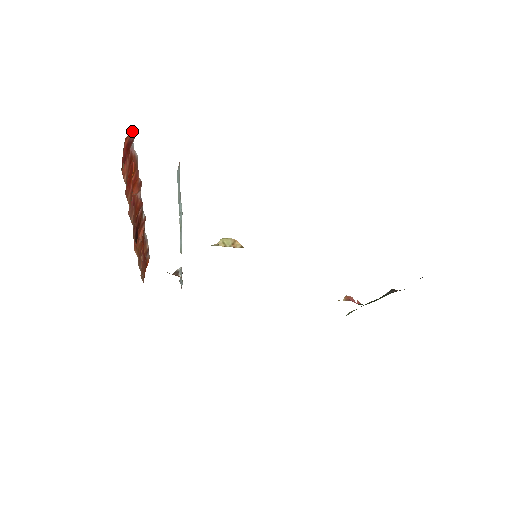
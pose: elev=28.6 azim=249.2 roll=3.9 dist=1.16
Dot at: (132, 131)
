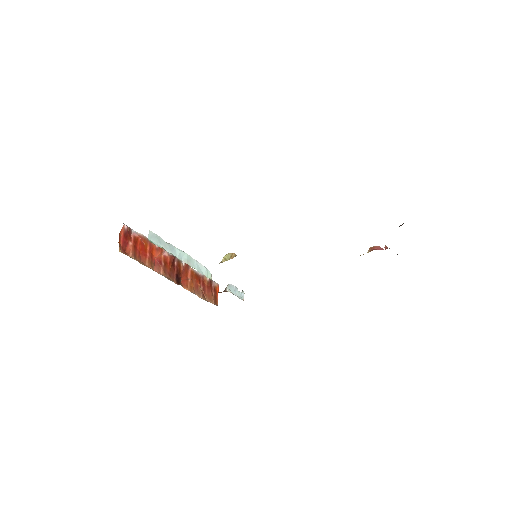
Dot at: (123, 226)
